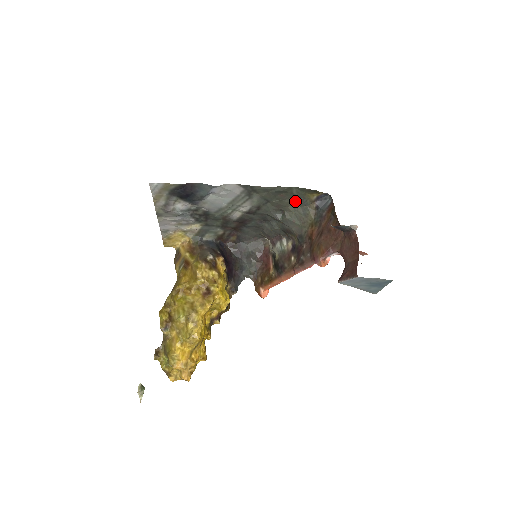
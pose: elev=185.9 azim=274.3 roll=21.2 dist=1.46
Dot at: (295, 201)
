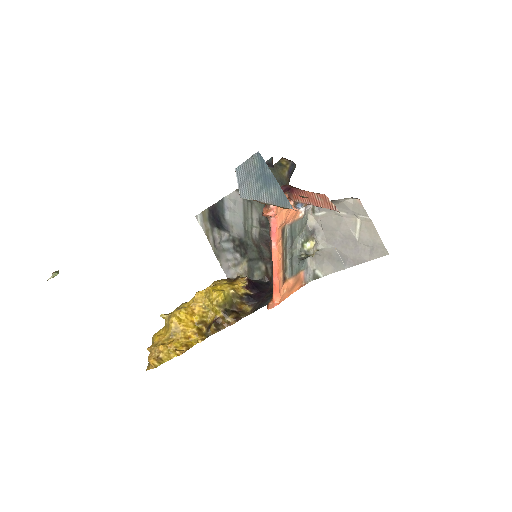
Dot at: occluded
